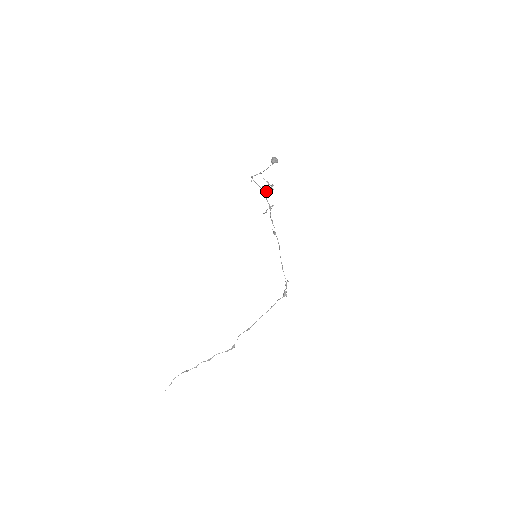
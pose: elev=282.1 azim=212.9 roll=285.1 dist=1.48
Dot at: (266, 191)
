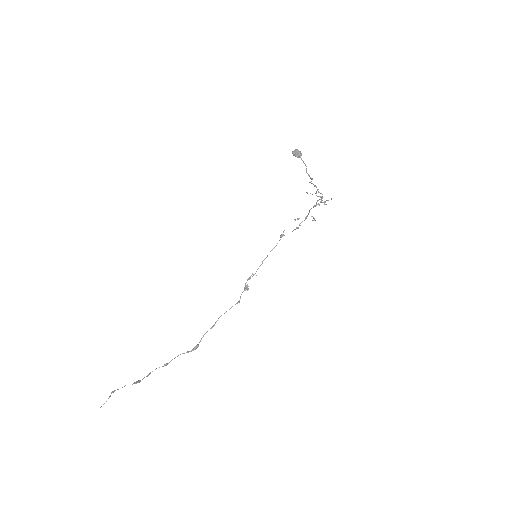
Dot at: occluded
